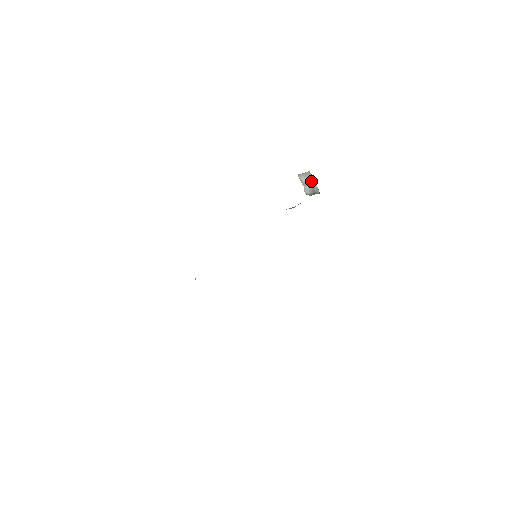
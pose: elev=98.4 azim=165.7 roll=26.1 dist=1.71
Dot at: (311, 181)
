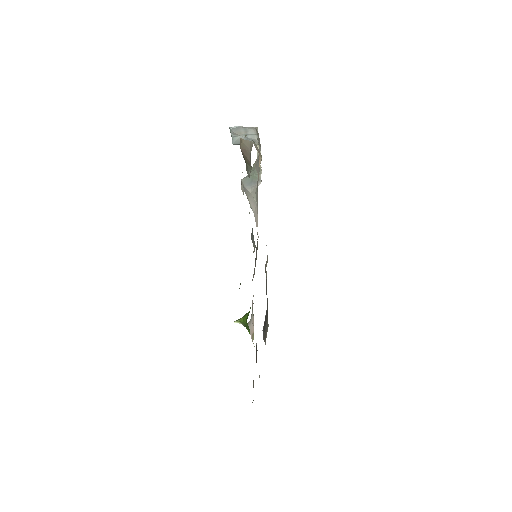
Dot at: (250, 134)
